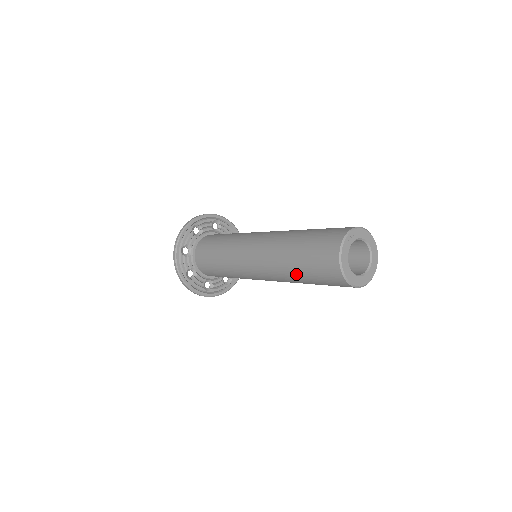
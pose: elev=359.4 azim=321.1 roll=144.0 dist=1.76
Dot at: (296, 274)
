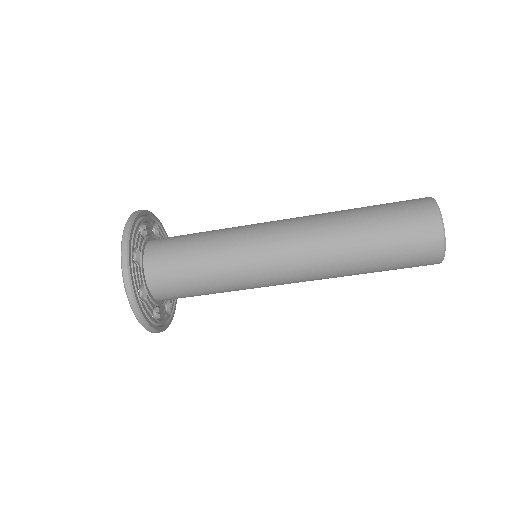
Dot at: (357, 210)
